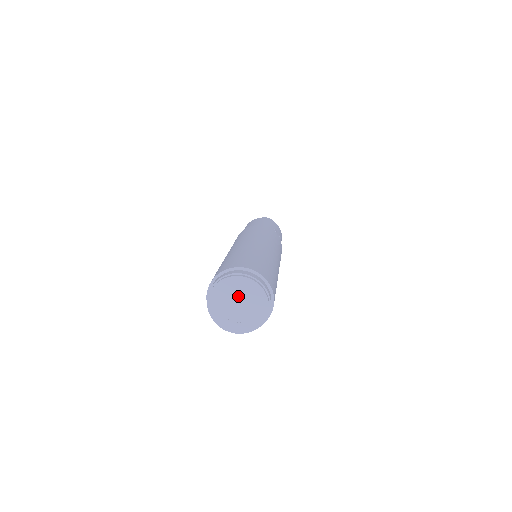
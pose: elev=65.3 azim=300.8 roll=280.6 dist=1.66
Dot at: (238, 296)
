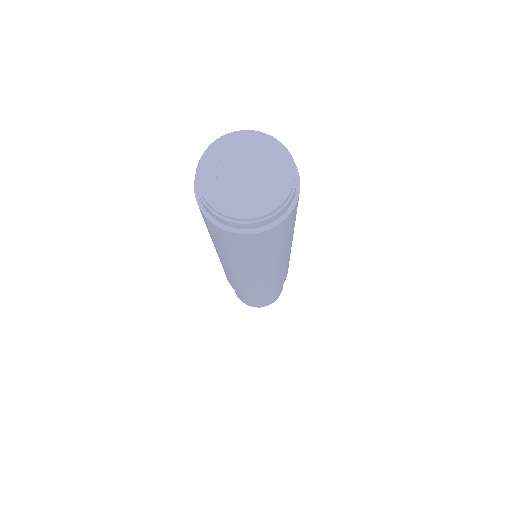
Dot at: (252, 160)
